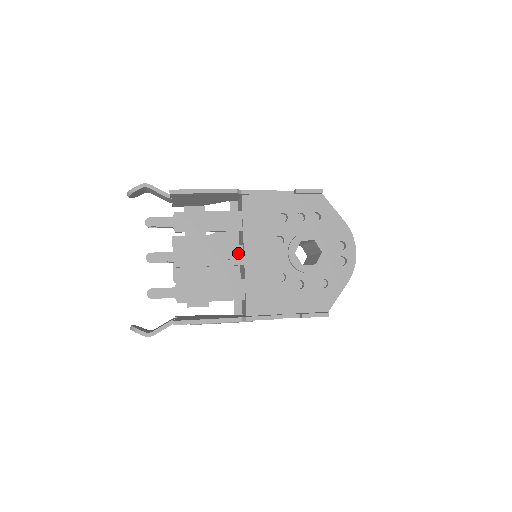
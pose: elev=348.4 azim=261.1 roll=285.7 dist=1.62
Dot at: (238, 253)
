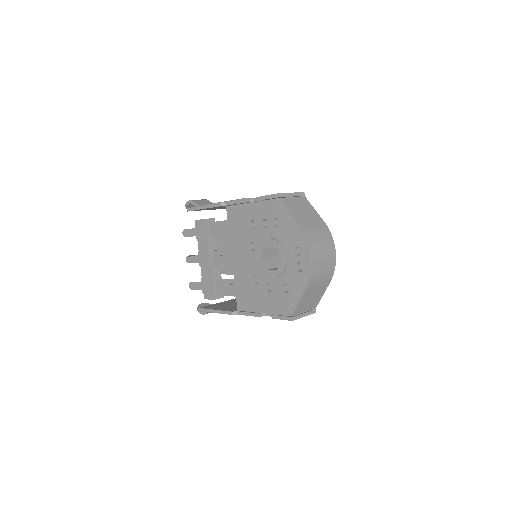
Dot at: (230, 257)
